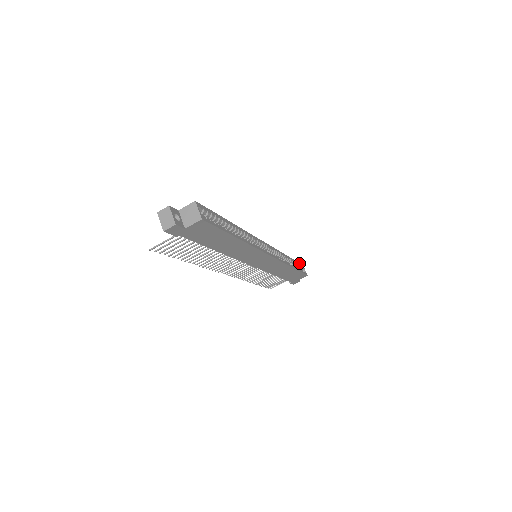
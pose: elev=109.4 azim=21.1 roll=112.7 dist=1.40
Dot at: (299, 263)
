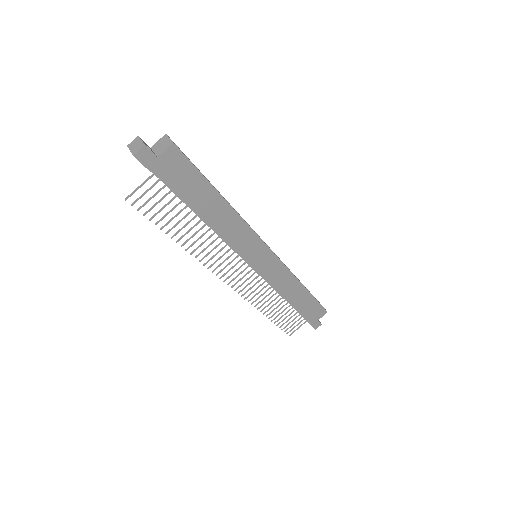
Dot at: occluded
